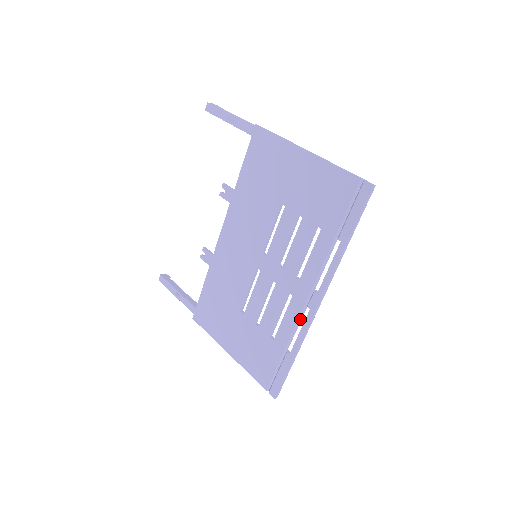
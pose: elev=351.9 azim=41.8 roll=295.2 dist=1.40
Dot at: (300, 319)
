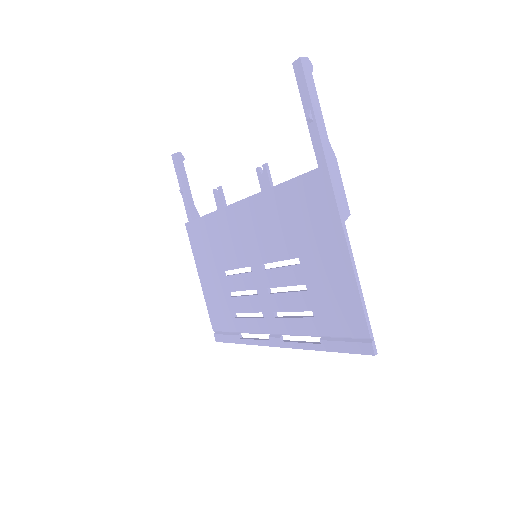
Dot at: (260, 333)
